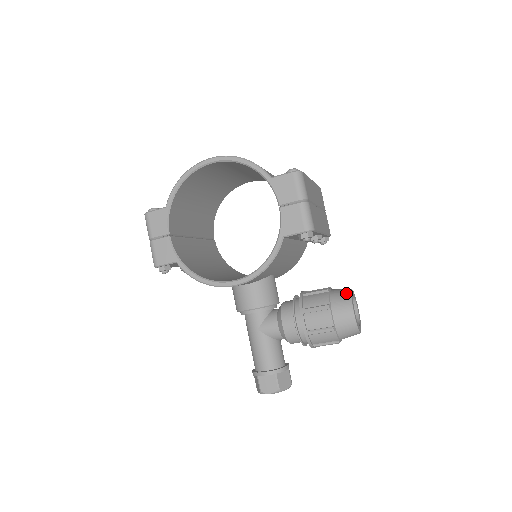
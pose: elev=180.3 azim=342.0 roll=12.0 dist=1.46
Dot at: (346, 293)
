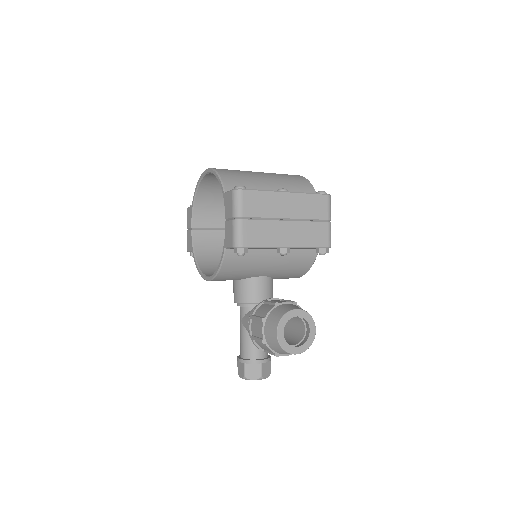
Dot at: (283, 312)
